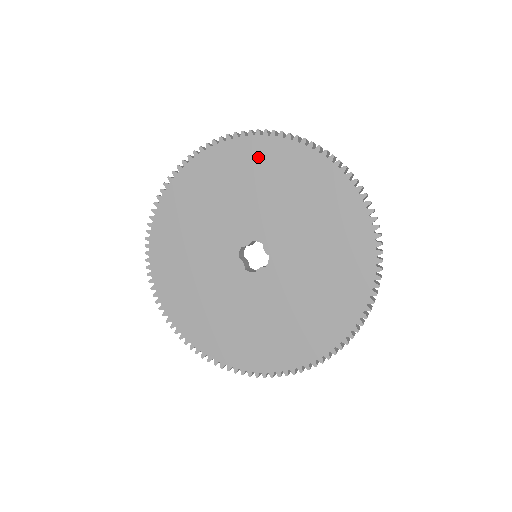
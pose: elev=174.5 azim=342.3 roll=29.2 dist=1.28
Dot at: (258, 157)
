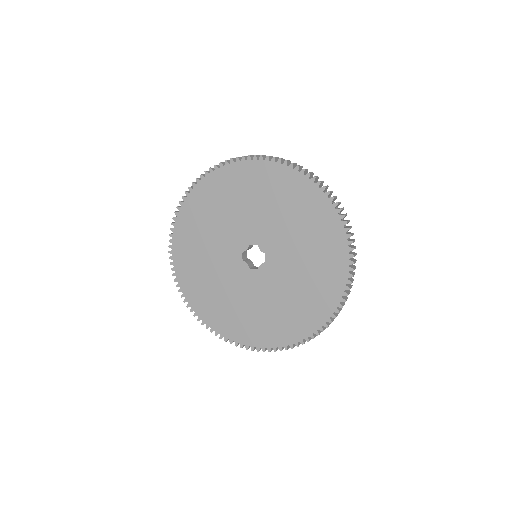
Dot at: (237, 179)
